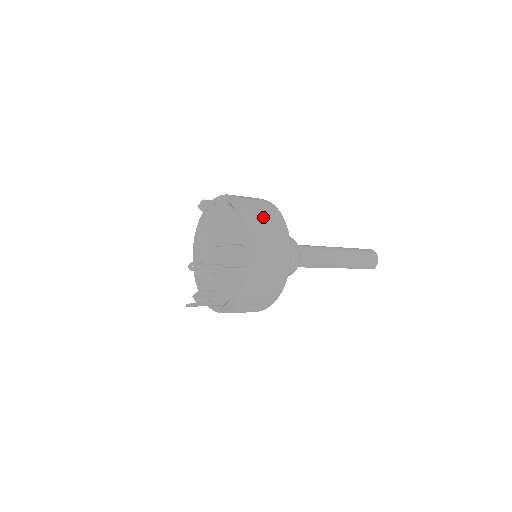
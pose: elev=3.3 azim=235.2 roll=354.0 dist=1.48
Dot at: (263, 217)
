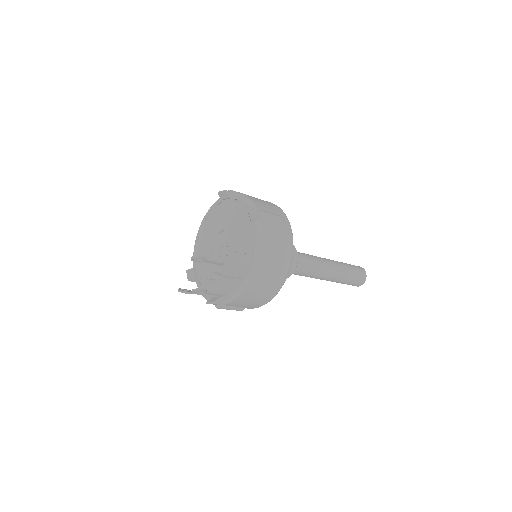
Dot at: (274, 237)
